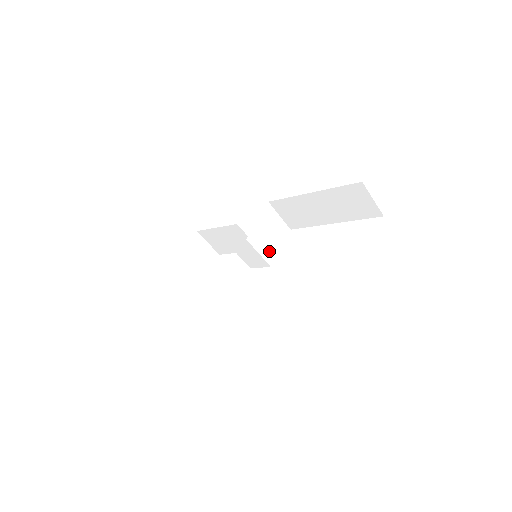
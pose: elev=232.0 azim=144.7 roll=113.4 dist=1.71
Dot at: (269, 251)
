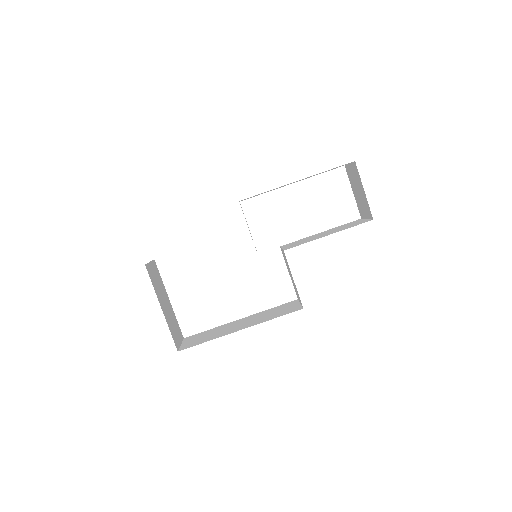
Dot at: occluded
